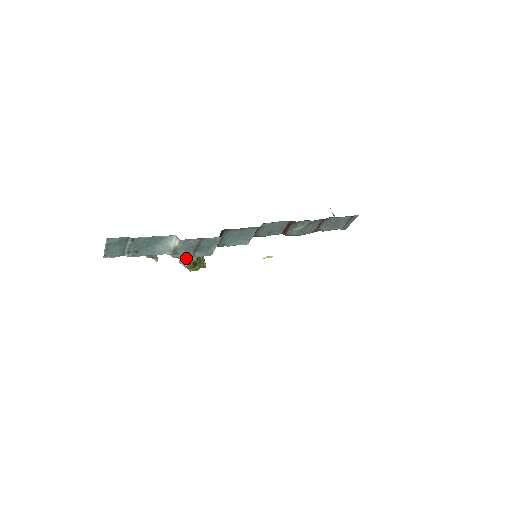
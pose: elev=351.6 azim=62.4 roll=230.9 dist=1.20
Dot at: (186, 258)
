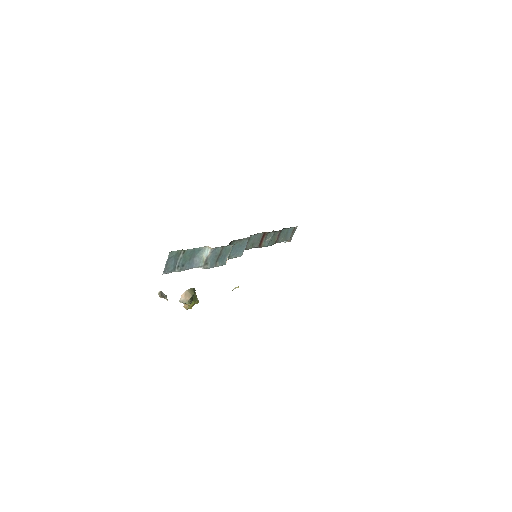
Dot at: (186, 294)
